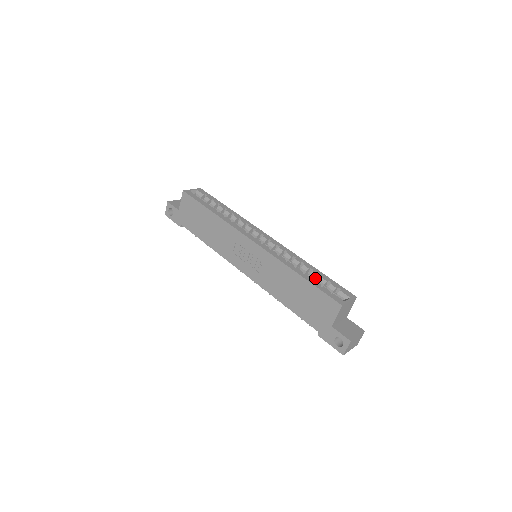
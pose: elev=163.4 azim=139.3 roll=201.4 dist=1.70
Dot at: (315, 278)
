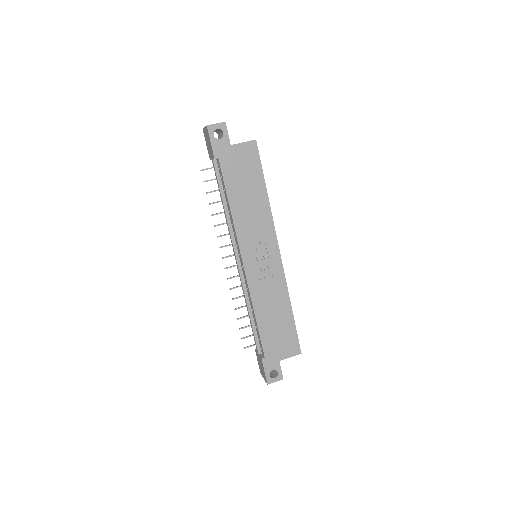
Dot at: occluded
